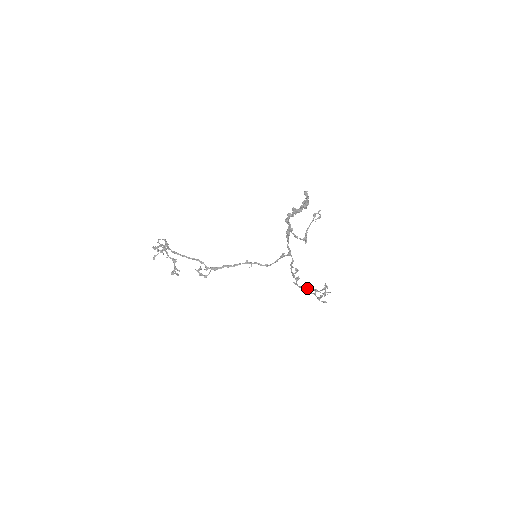
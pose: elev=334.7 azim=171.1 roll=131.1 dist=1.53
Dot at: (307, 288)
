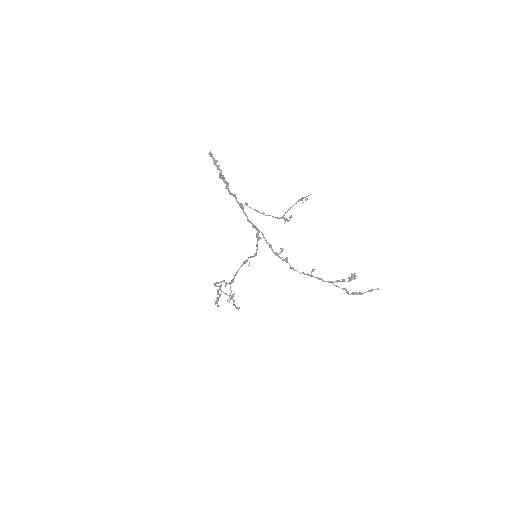
Dot at: (311, 273)
